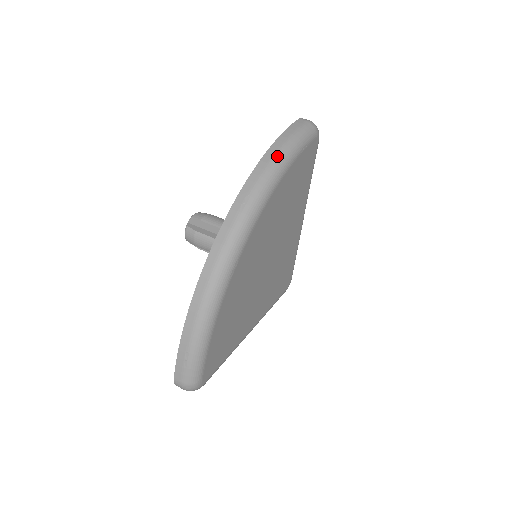
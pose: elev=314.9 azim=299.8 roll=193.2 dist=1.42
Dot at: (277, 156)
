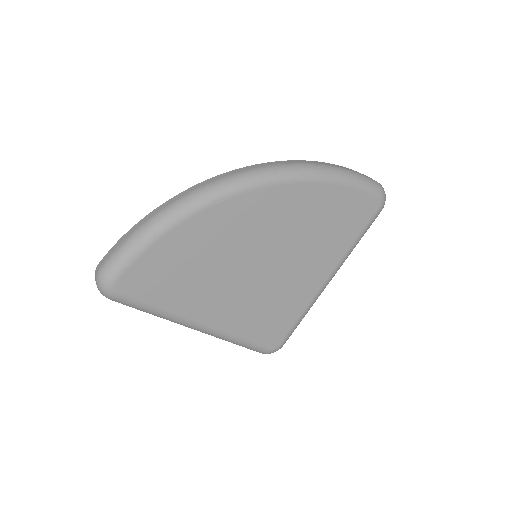
Dot at: (327, 166)
